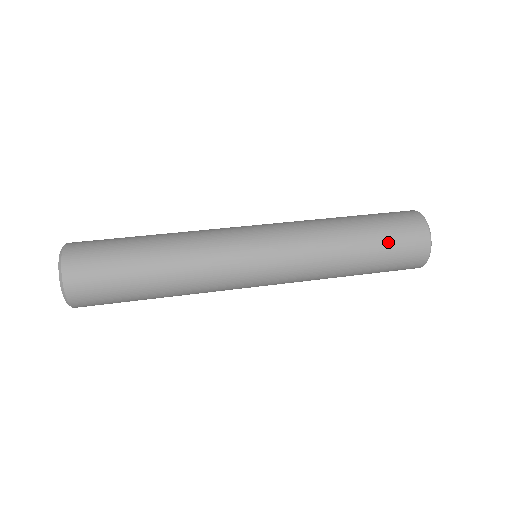
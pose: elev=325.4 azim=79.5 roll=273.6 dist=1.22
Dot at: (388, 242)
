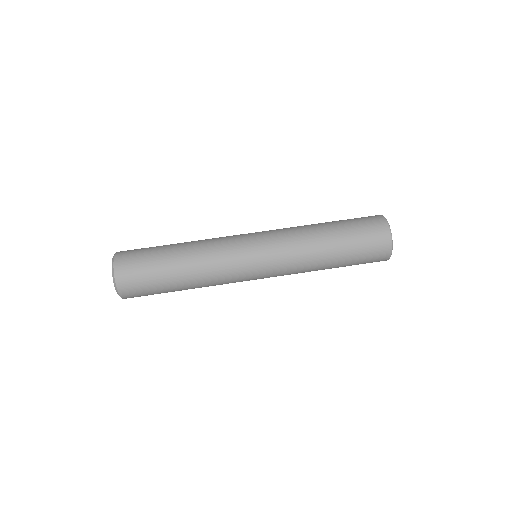
Dot at: (357, 246)
